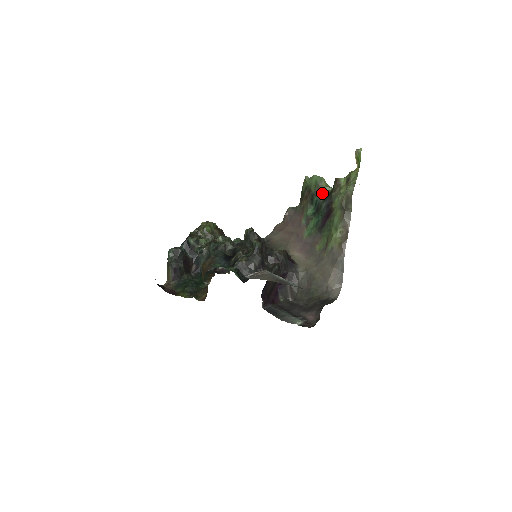
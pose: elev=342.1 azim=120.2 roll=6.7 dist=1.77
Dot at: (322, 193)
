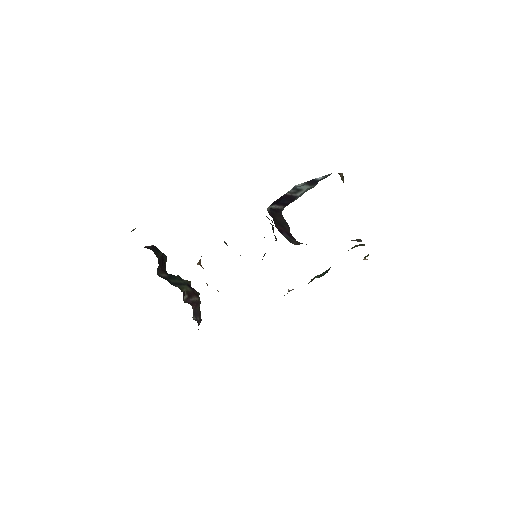
Dot at: occluded
